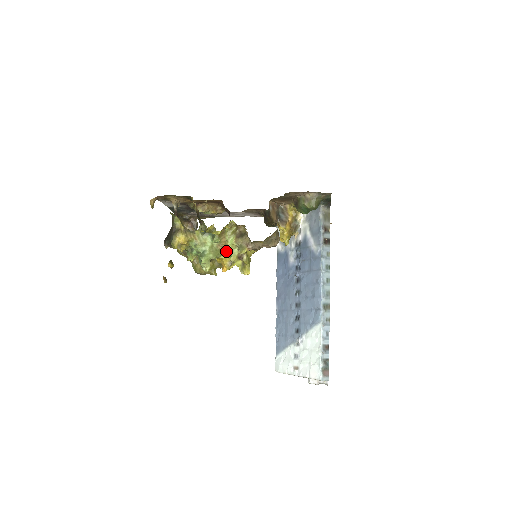
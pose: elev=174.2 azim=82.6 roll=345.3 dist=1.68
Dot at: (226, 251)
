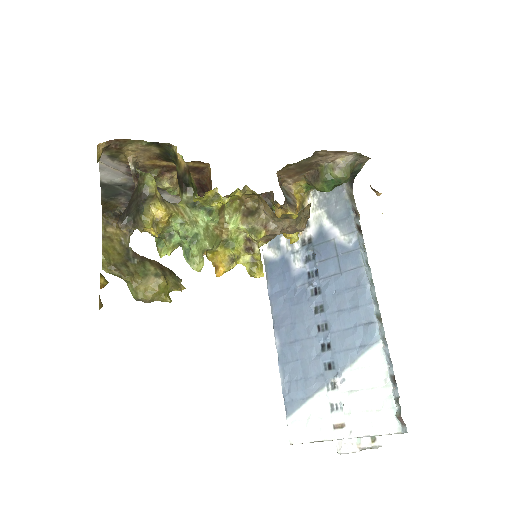
Dot at: (226, 239)
